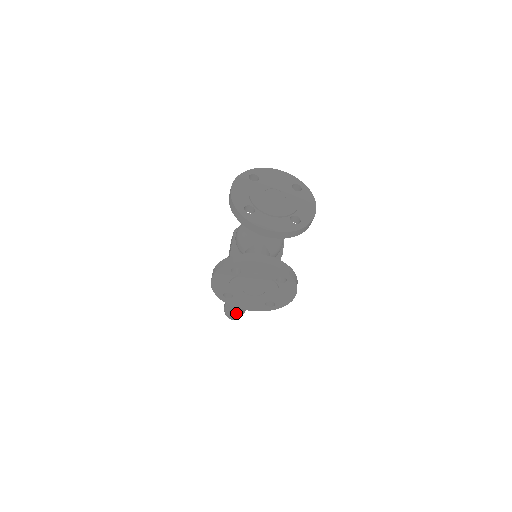
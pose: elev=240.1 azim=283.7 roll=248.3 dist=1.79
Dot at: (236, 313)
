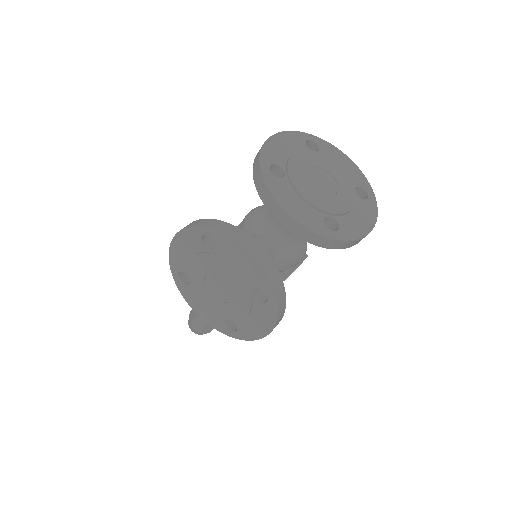
Dot at: (199, 324)
